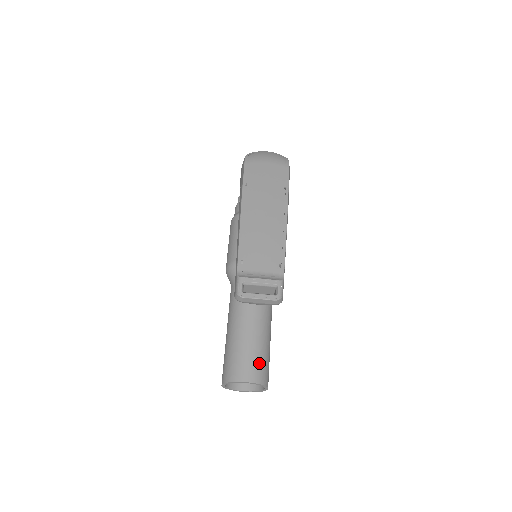
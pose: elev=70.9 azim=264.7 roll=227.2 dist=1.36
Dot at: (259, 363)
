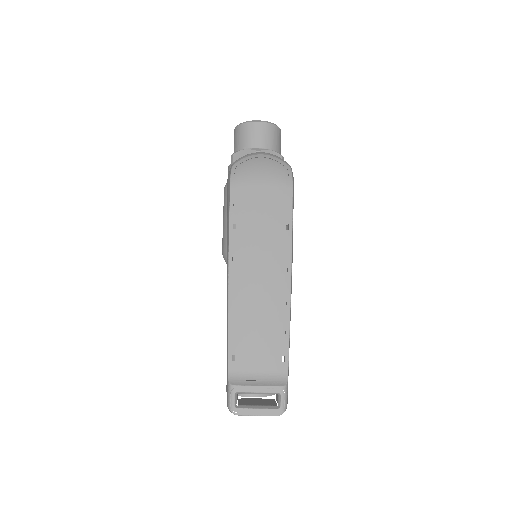
Dot at: occluded
